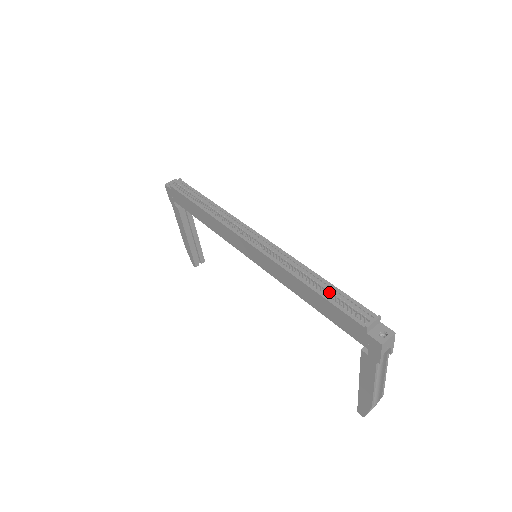
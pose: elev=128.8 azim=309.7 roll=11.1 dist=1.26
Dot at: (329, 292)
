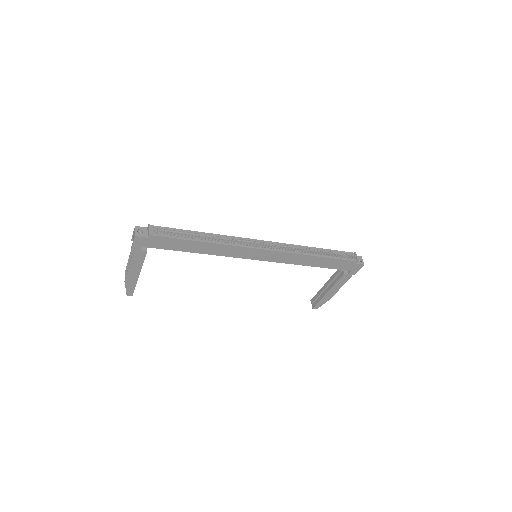
Dot at: (330, 254)
